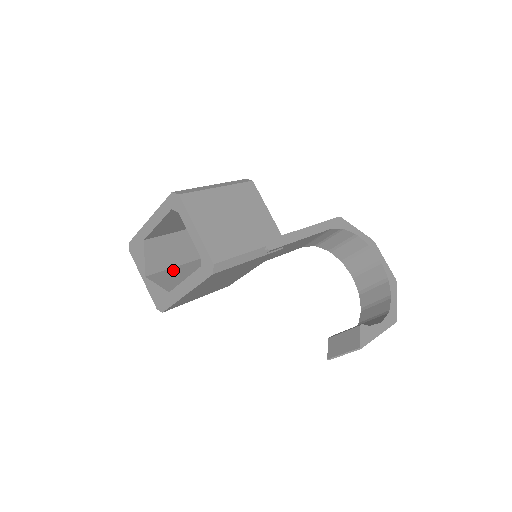
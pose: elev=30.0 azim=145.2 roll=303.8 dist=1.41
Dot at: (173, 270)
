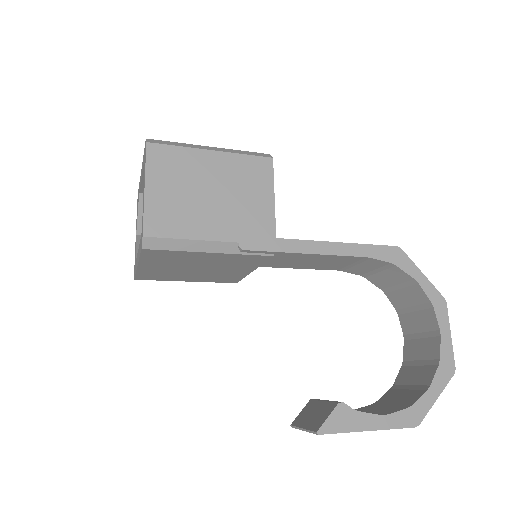
Dot at: occluded
